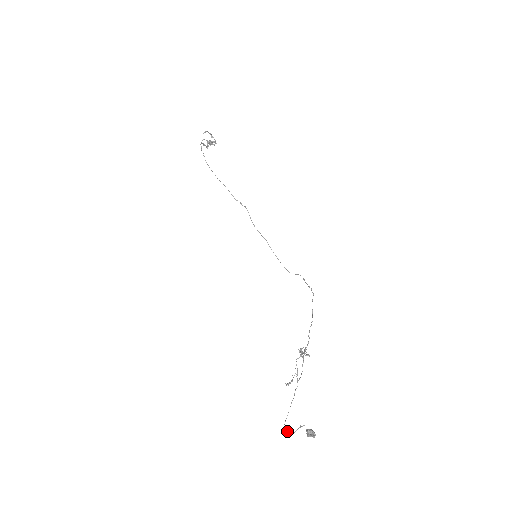
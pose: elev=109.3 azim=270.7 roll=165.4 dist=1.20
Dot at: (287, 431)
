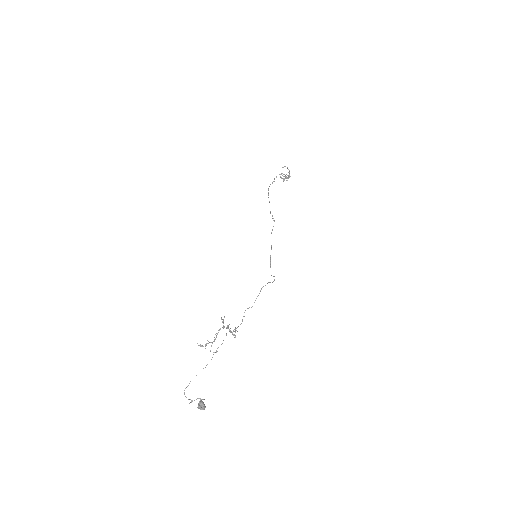
Dot at: (189, 399)
